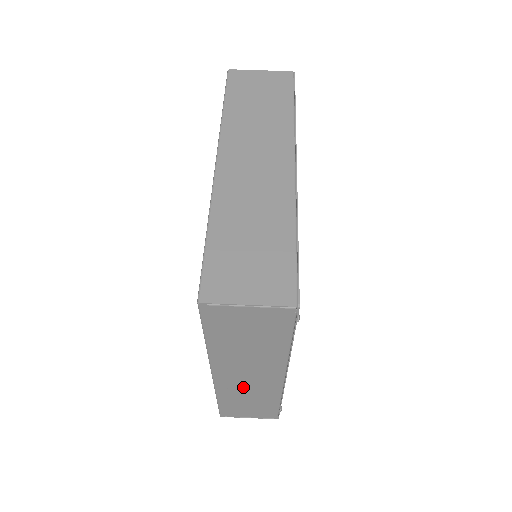
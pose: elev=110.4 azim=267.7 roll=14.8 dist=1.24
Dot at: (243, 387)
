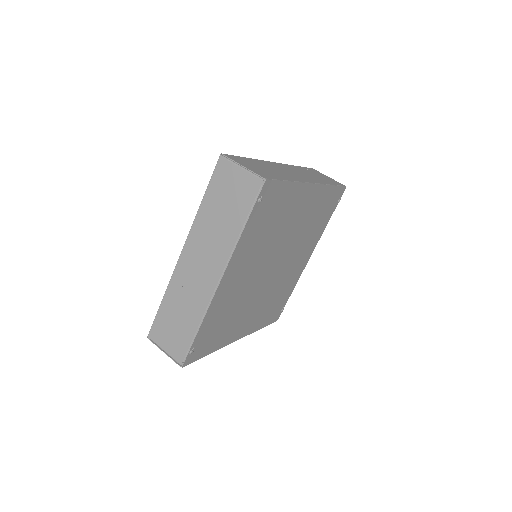
Dot at: (189, 284)
